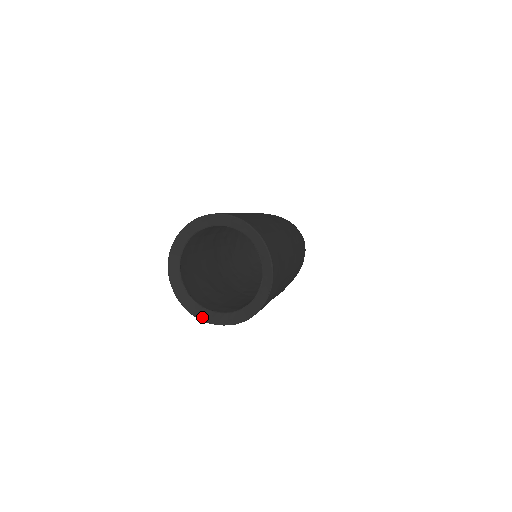
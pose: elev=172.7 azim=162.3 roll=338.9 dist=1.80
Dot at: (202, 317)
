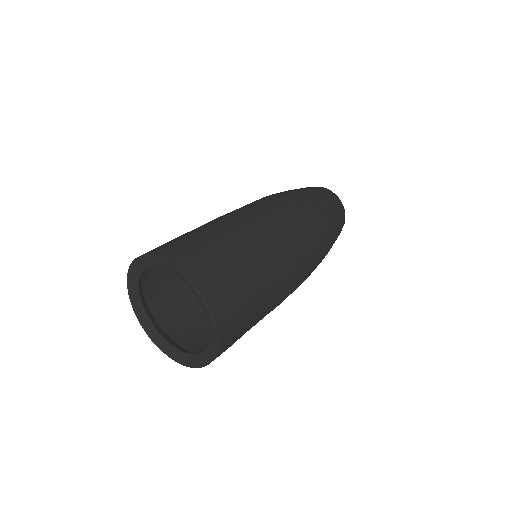
Dot at: (197, 365)
